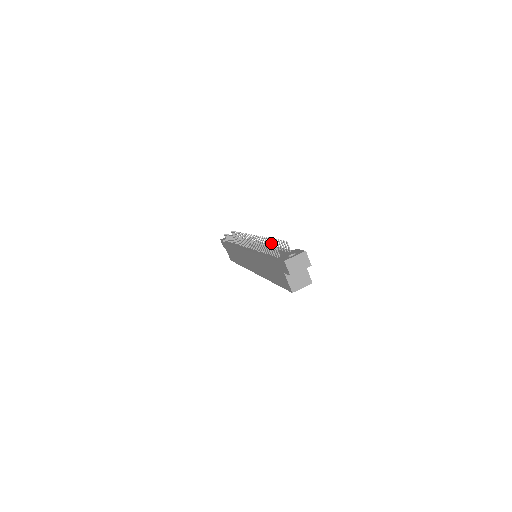
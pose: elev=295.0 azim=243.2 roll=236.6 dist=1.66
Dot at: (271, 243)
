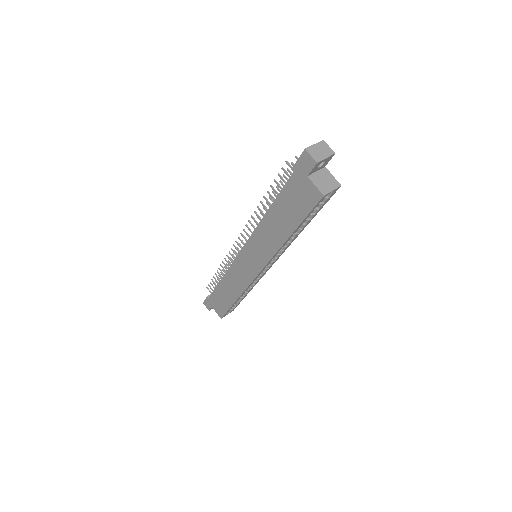
Dot at: occluded
